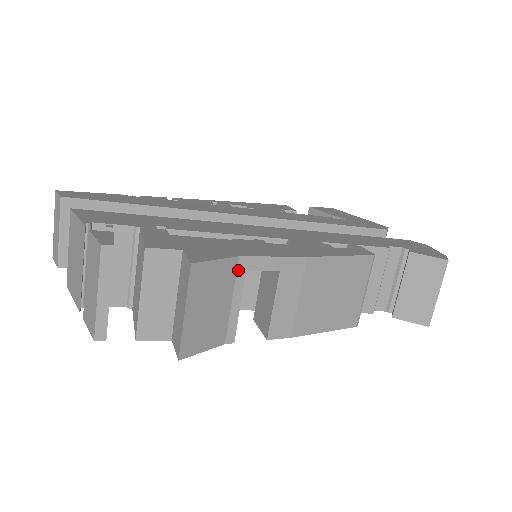
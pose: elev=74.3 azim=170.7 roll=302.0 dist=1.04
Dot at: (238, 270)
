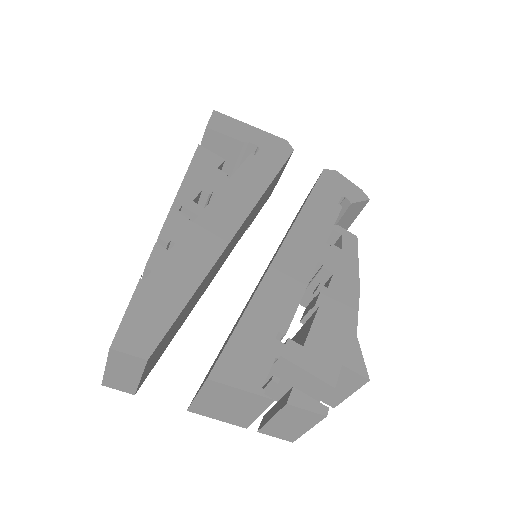
Dot at: occluded
